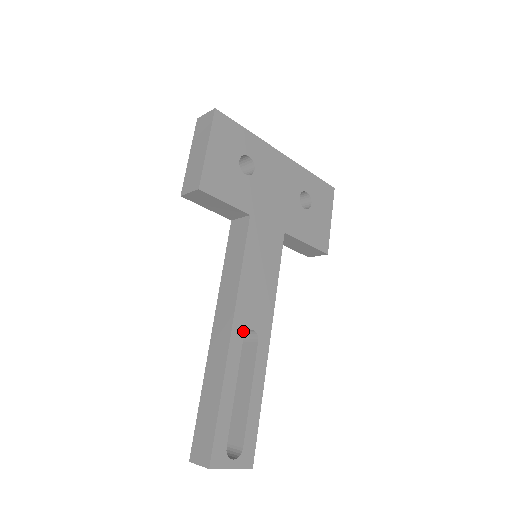
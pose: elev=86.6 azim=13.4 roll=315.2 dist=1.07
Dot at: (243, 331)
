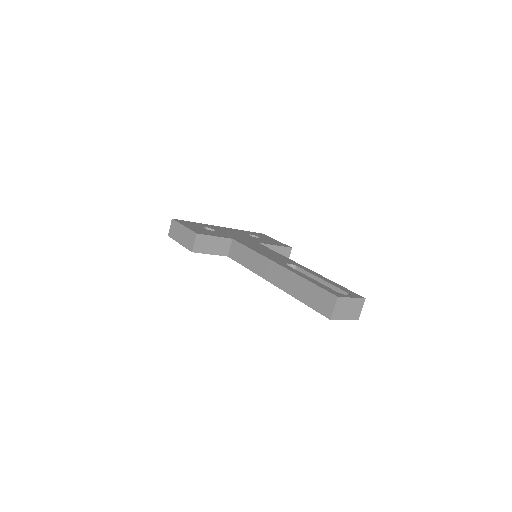
Dot at: (284, 264)
